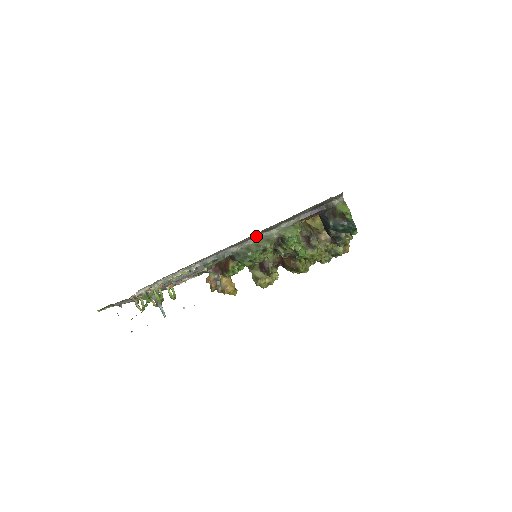
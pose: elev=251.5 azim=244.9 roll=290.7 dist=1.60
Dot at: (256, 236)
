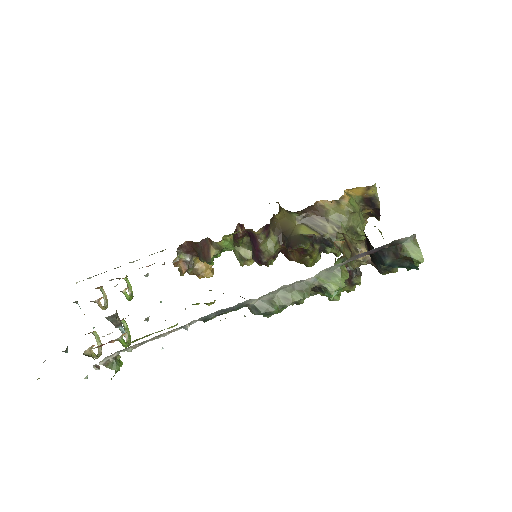
Dot at: (285, 285)
